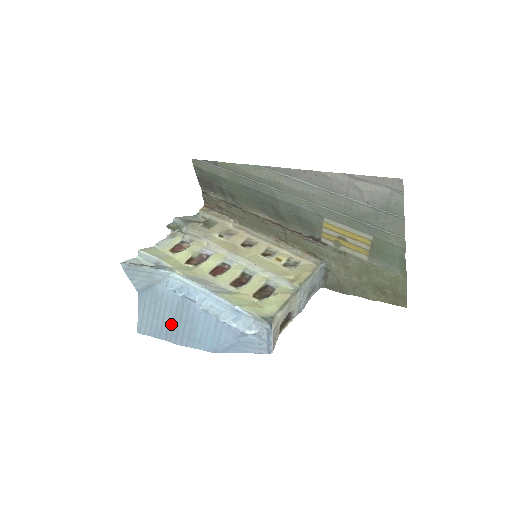
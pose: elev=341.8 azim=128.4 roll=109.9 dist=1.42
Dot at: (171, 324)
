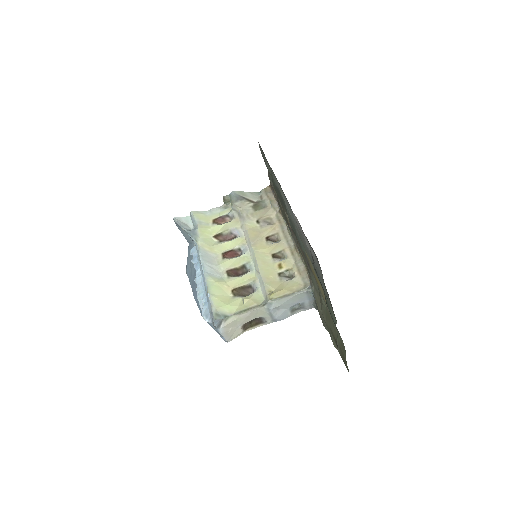
Dot at: (193, 279)
